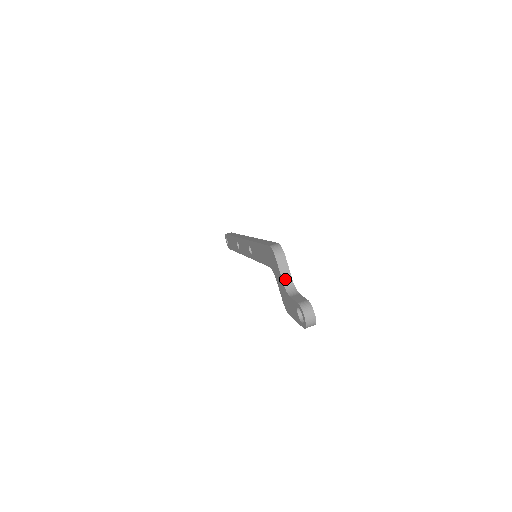
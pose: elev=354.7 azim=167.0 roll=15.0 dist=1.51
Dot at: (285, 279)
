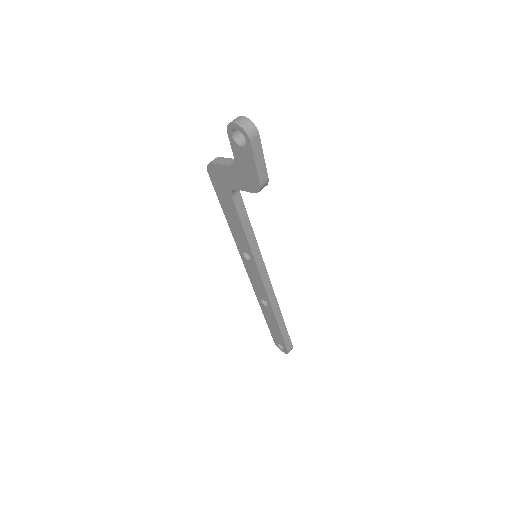
Dot at: (229, 163)
